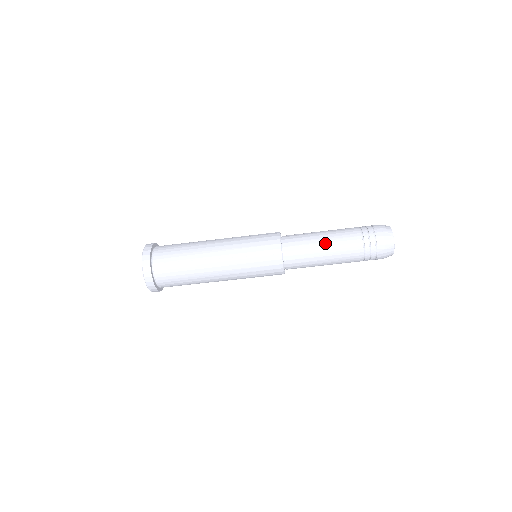
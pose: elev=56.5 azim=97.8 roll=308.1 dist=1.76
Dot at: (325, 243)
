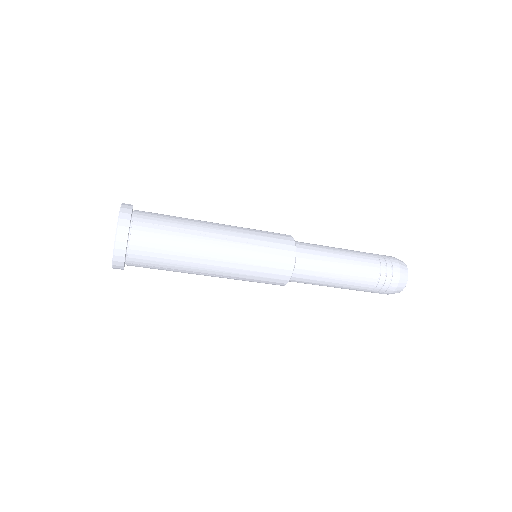
Dot at: (341, 255)
